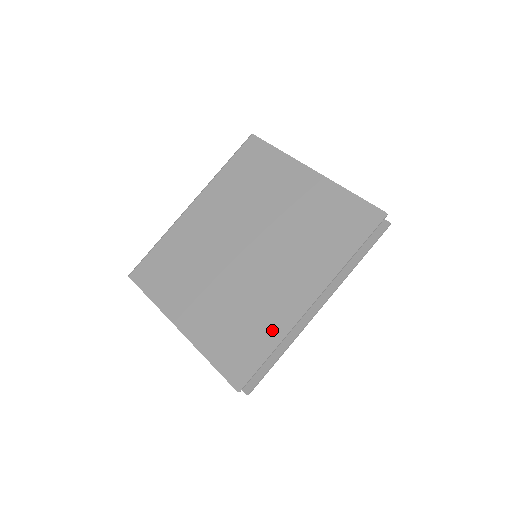
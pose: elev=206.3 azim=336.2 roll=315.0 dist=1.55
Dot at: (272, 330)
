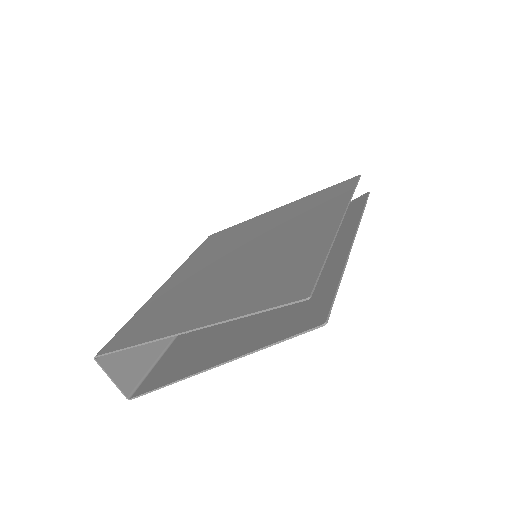
Dot at: (312, 253)
